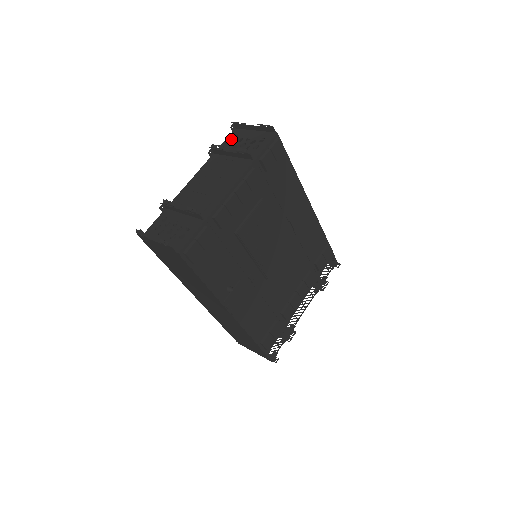
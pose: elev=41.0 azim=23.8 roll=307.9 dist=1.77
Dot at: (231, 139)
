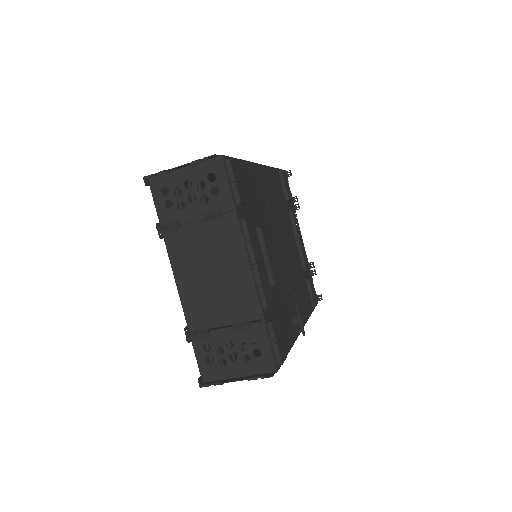
Dot at: (162, 198)
